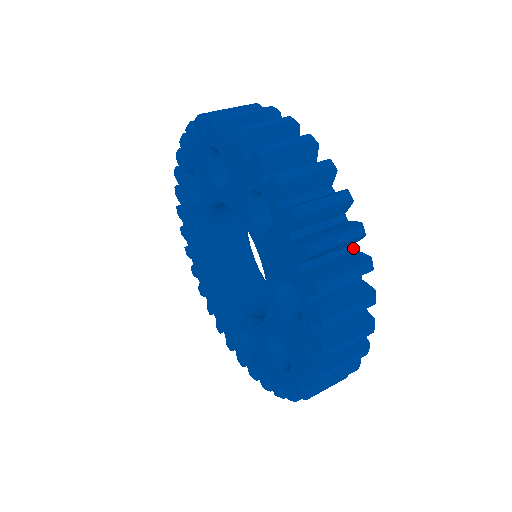
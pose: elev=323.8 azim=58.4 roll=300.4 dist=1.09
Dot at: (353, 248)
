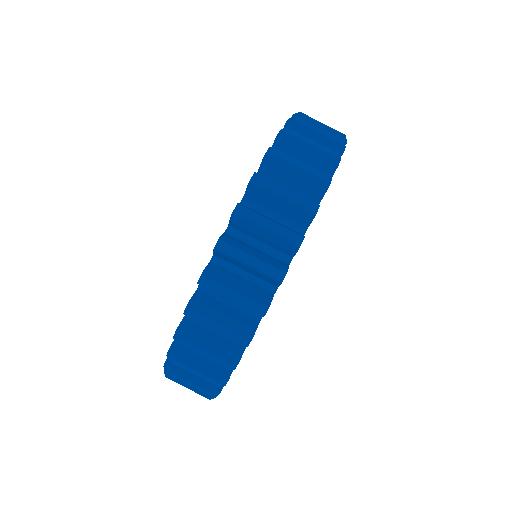
Dot at: occluded
